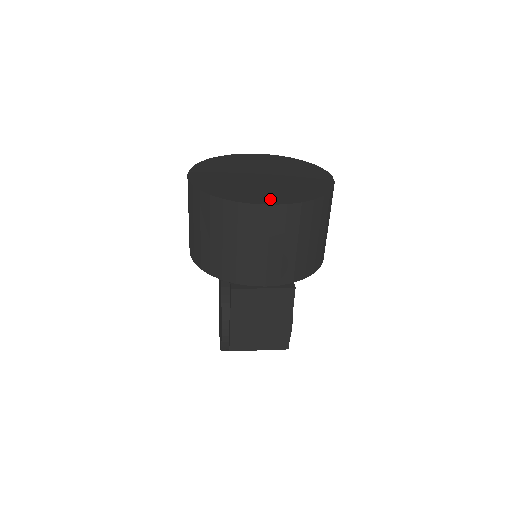
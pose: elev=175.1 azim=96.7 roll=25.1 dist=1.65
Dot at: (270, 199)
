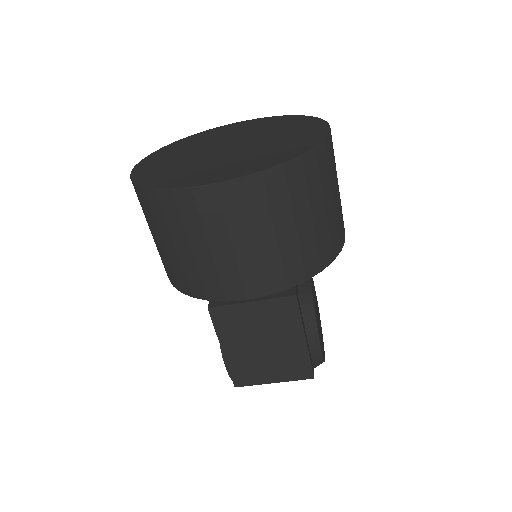
Dot at: (218, 175)
